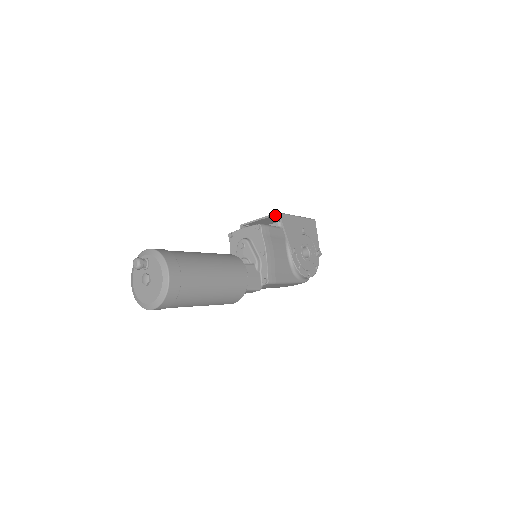
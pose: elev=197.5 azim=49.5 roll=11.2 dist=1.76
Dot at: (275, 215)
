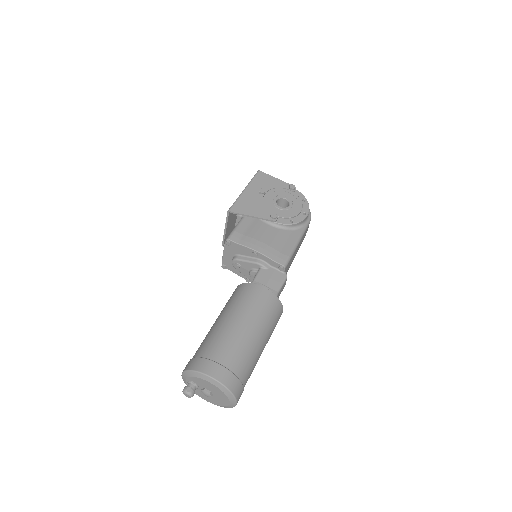
Dot at: (229, 215)
